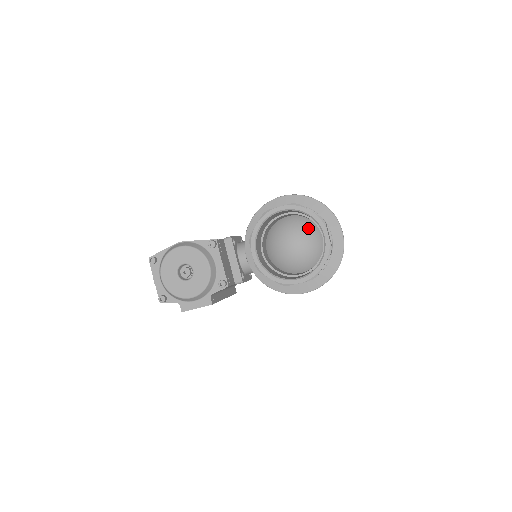
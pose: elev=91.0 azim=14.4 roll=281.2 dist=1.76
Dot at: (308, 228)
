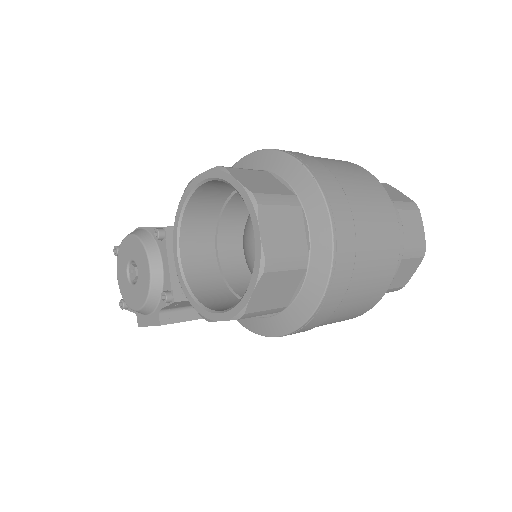
Dot at: occluded
